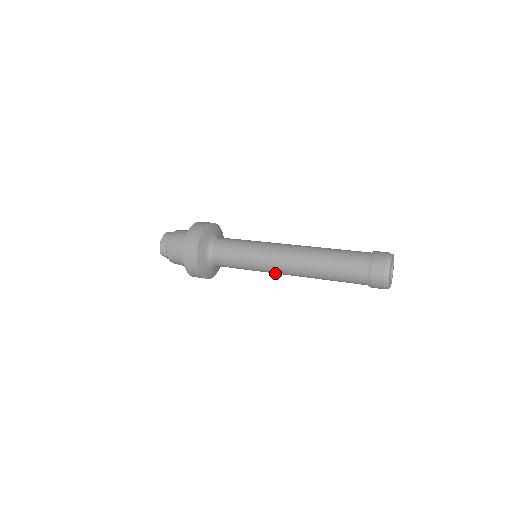
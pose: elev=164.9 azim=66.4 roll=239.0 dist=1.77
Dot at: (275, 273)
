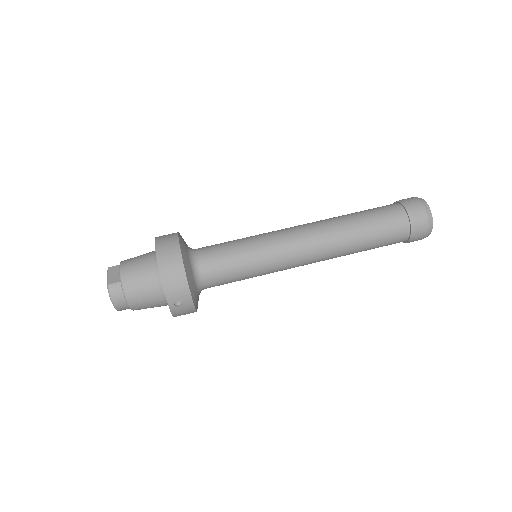
Dot at: occluded
